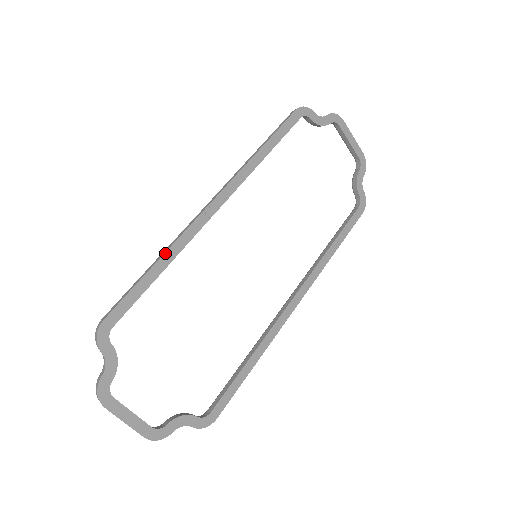
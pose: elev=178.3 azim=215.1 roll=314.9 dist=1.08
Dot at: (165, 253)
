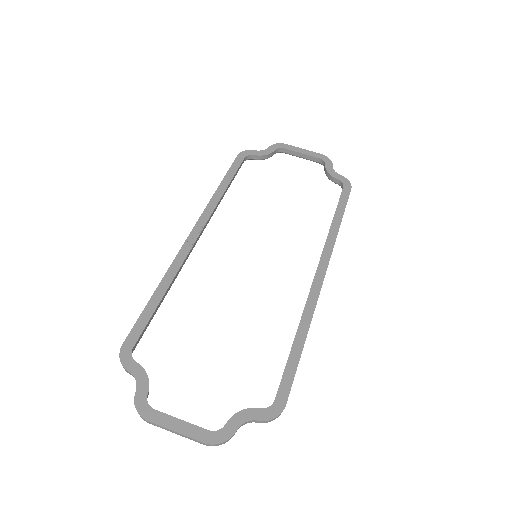
Dot at: (162, 280)
